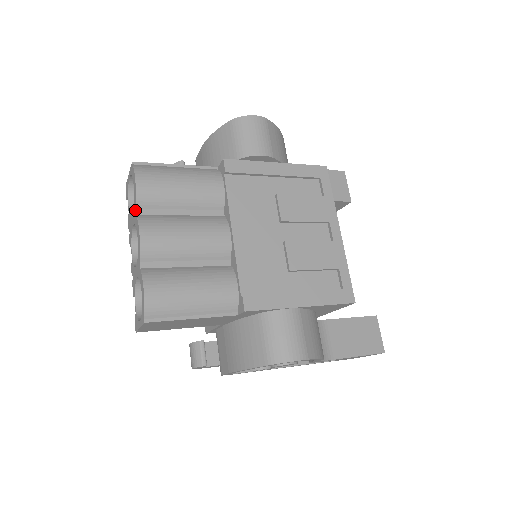
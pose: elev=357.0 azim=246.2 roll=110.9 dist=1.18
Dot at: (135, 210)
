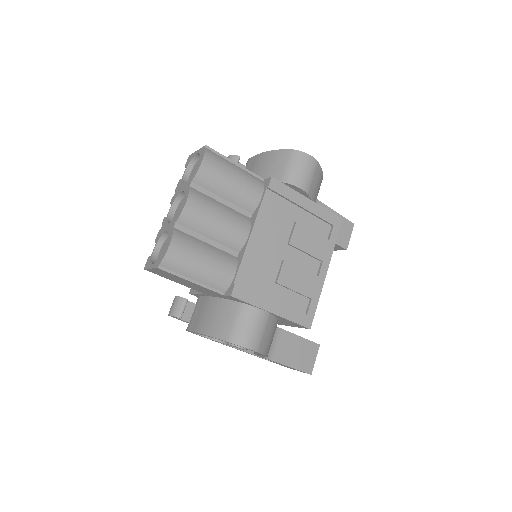
Dot at: (190, 182)
